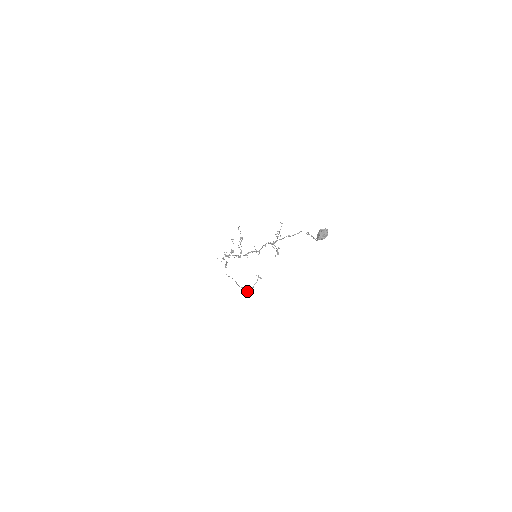
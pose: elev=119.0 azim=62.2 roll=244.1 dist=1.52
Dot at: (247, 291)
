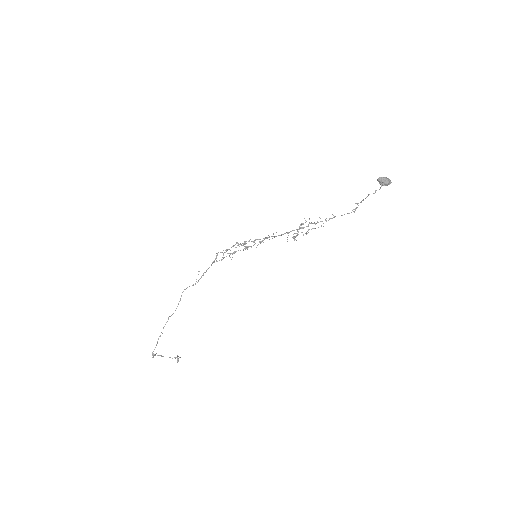
Dot at: occluded
